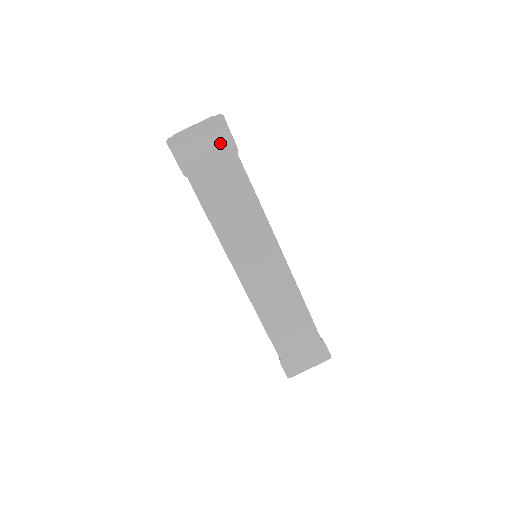
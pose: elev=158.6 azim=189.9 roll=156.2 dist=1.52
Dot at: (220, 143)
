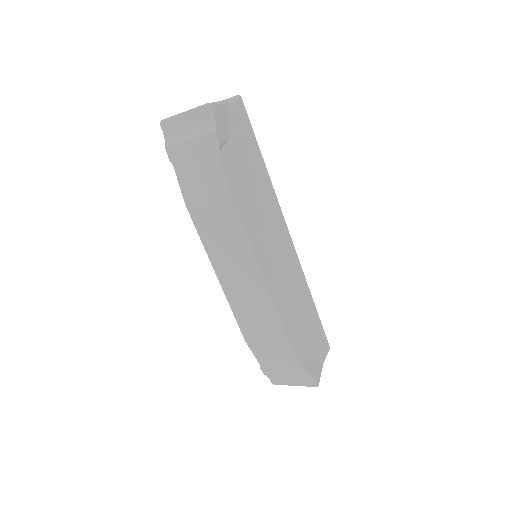
Dot at: (204, 136)
